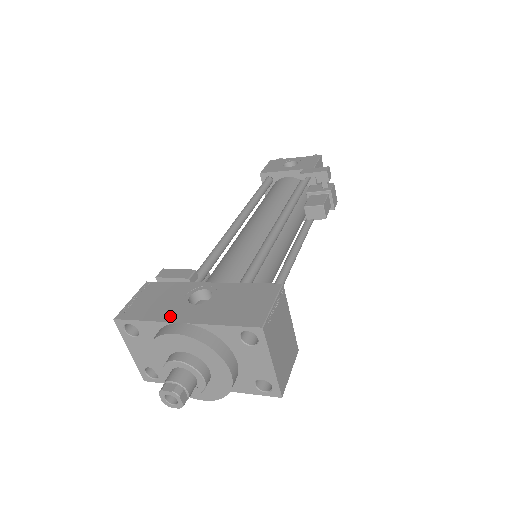
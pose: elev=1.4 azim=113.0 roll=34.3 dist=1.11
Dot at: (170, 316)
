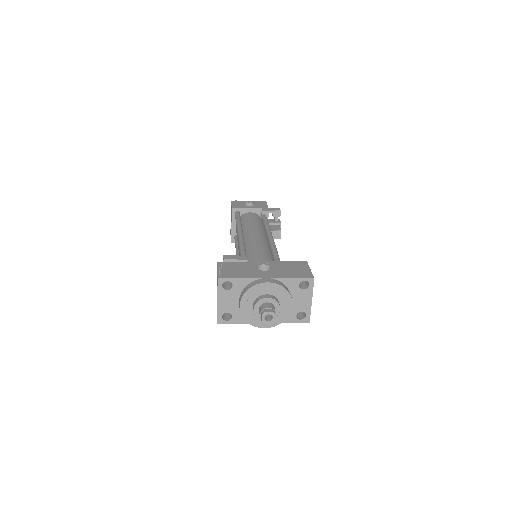
Dot at: (255, 276)
